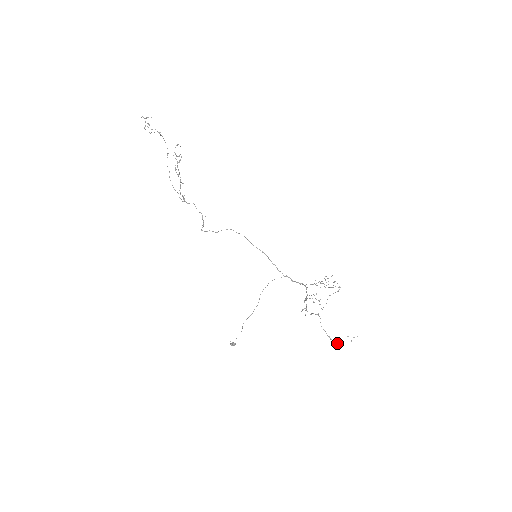
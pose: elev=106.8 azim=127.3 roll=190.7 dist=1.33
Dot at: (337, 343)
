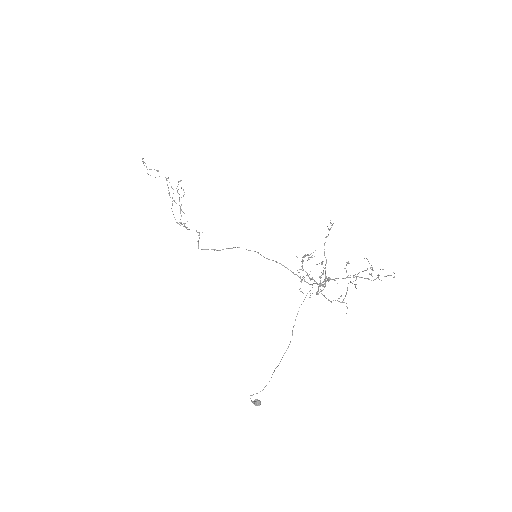
Dot at: occluded
